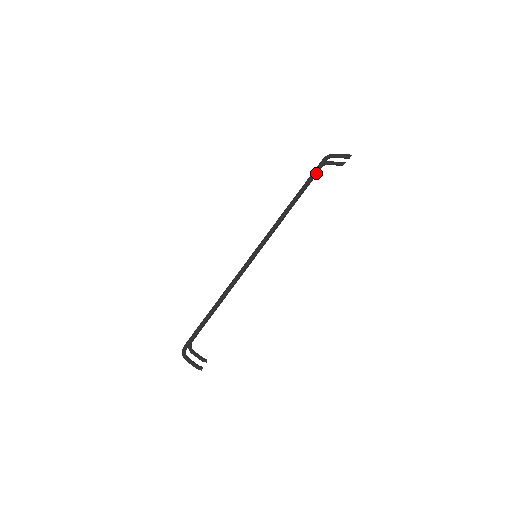
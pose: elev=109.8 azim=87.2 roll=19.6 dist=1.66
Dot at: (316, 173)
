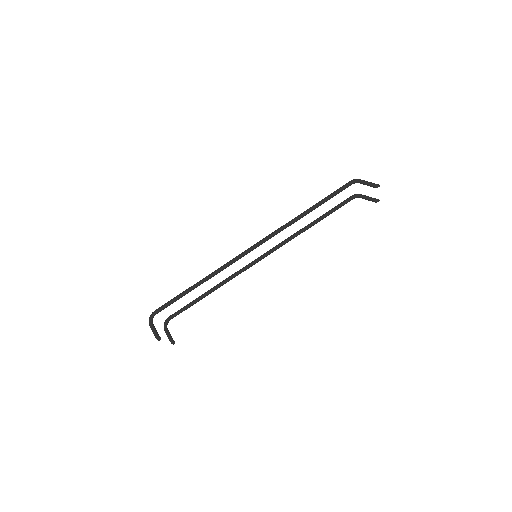
Dot at: (338, 192)
